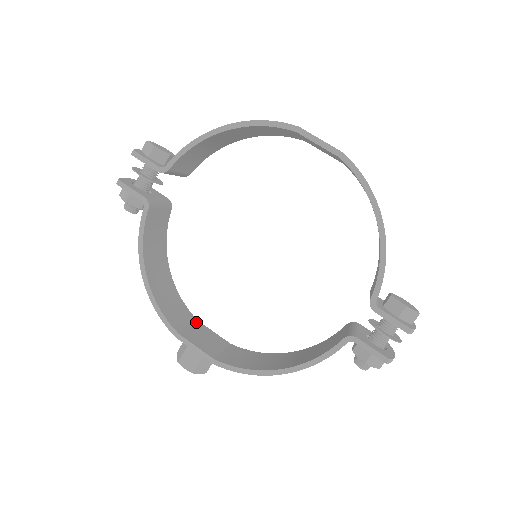
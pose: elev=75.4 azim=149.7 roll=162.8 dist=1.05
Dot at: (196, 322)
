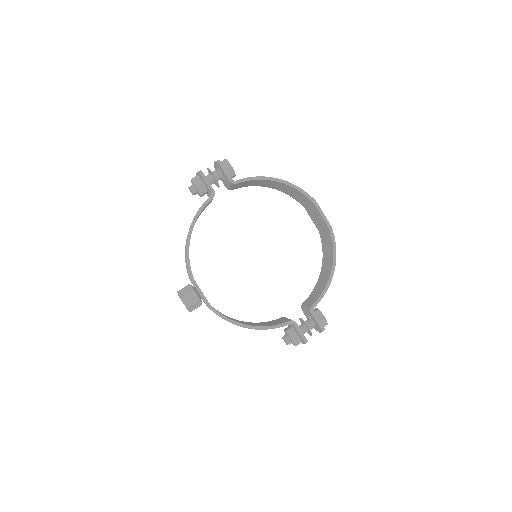
Dot at: occluded
